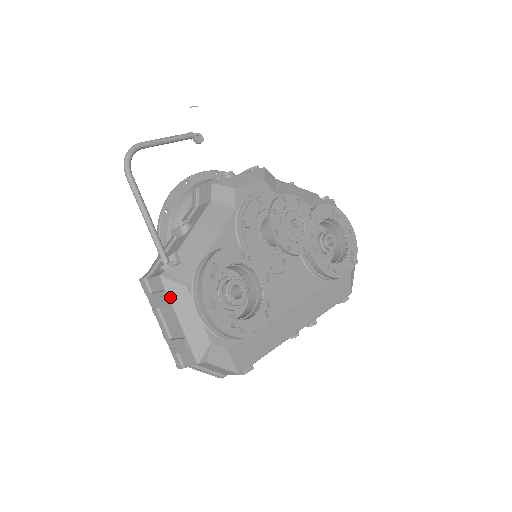
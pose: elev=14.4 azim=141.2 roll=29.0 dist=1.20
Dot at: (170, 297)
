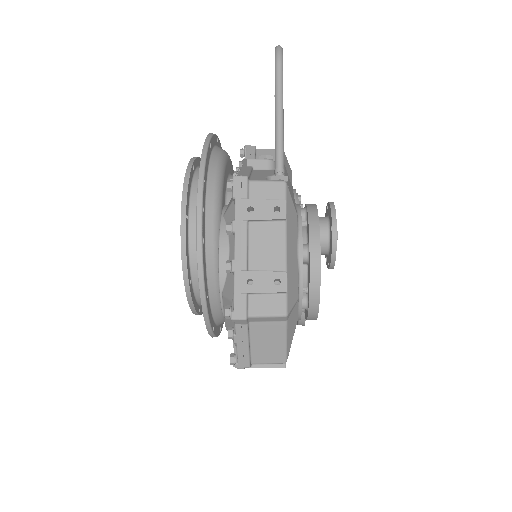
Dot at: (287, 213)
